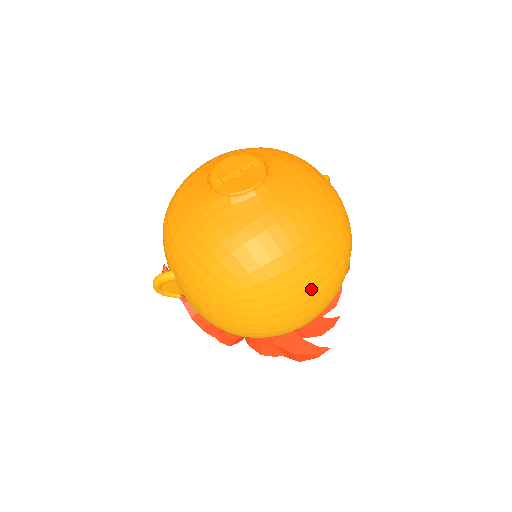
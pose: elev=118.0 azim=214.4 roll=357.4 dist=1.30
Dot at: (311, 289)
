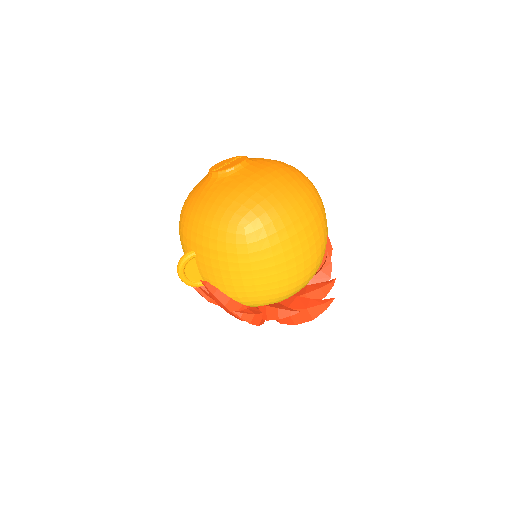
Dot at: (300, 221)
